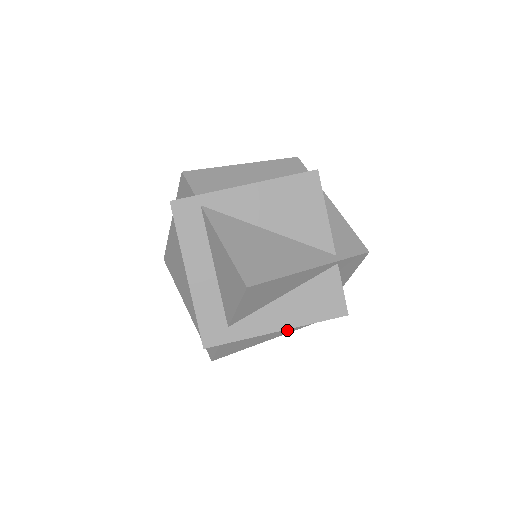
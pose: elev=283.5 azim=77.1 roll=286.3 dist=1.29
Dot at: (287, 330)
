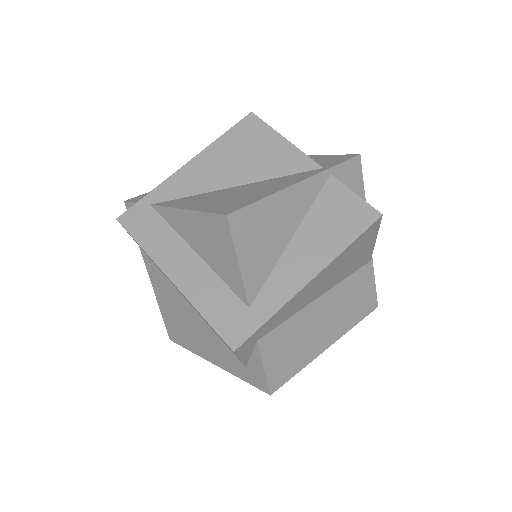
Dot at: (346, 322)
